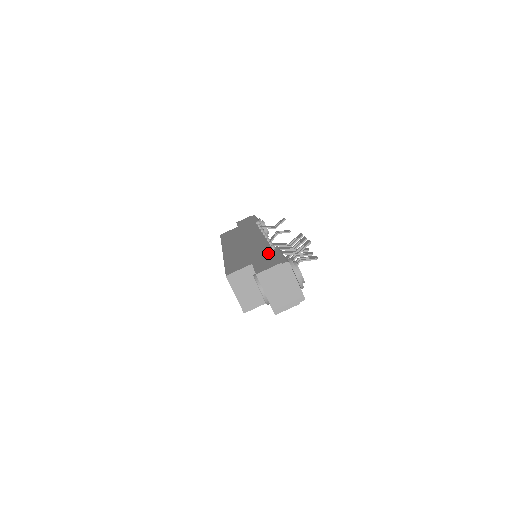
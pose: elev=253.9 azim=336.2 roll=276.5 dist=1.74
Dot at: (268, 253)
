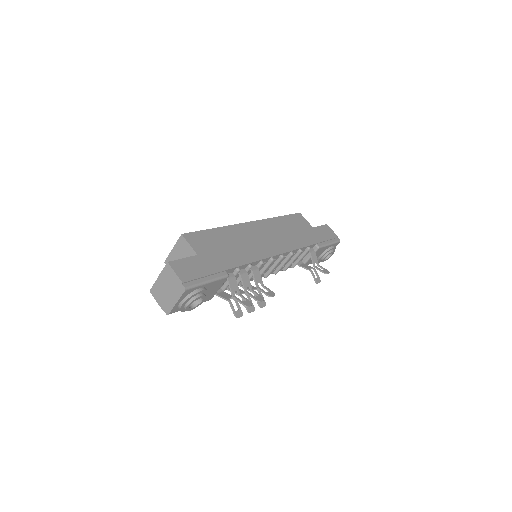
Dot at: (216, 267)
